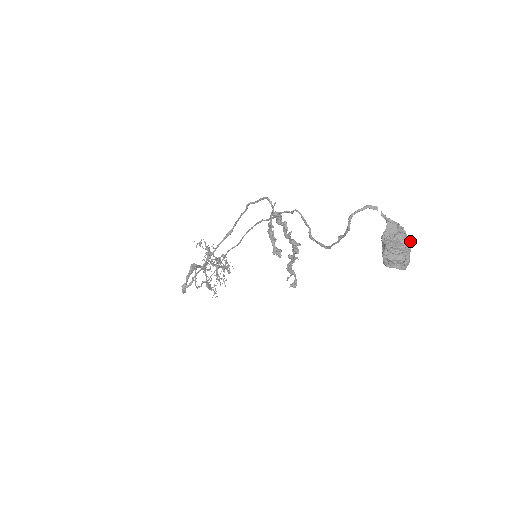
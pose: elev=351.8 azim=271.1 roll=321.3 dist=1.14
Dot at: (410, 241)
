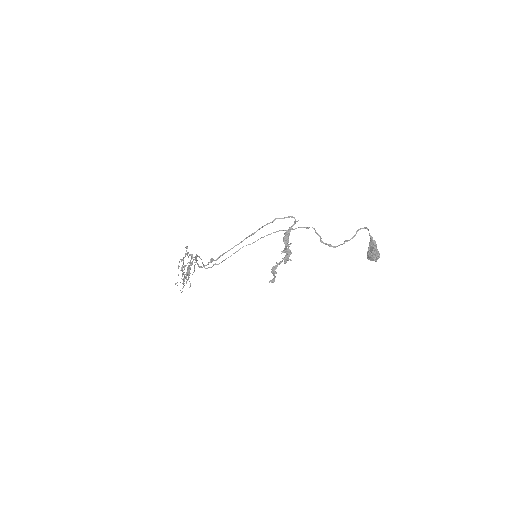
Dot at: (377, 250)
